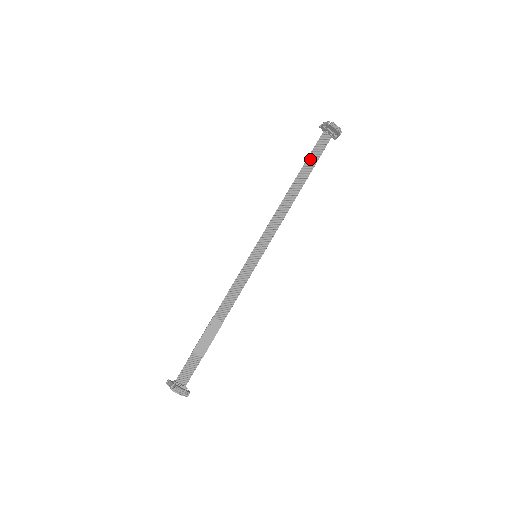
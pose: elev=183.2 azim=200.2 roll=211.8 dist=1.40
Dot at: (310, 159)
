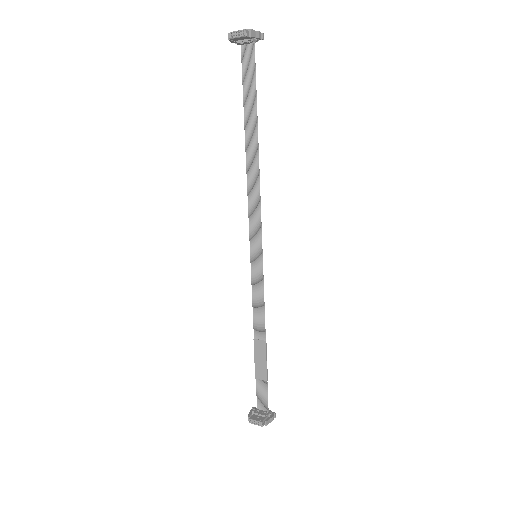
Dot at: (246, 98)
